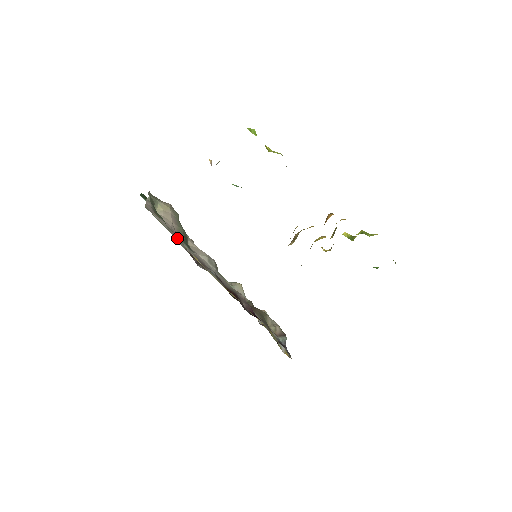
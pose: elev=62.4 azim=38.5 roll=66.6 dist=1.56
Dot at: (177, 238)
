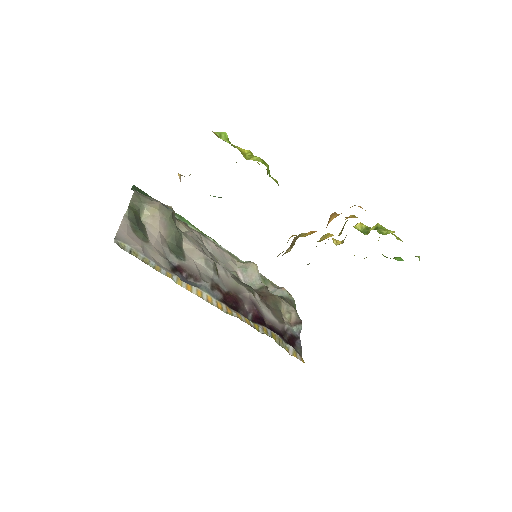
Dot at: (160, 257)
